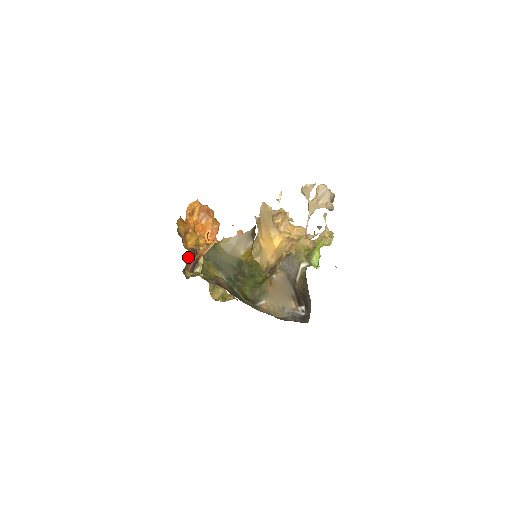
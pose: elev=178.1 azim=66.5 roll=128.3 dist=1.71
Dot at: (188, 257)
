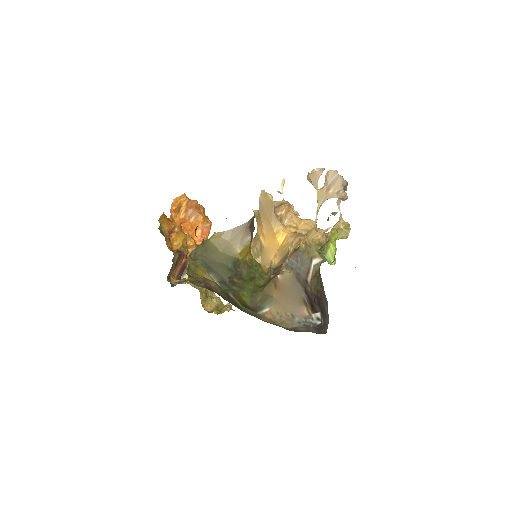
Dot at: (173, 260)
